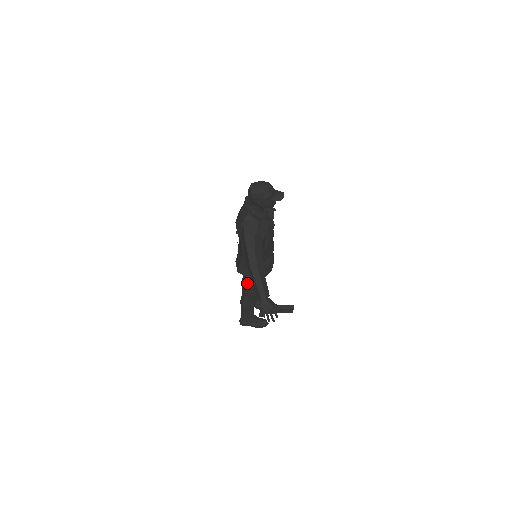
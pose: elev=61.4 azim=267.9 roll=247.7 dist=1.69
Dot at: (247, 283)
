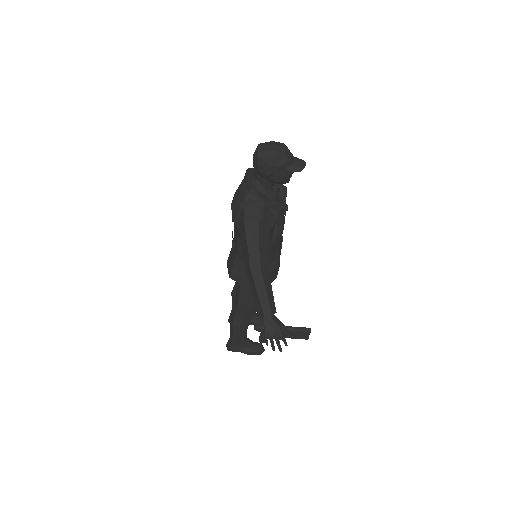
Dot at: (241, 293)
